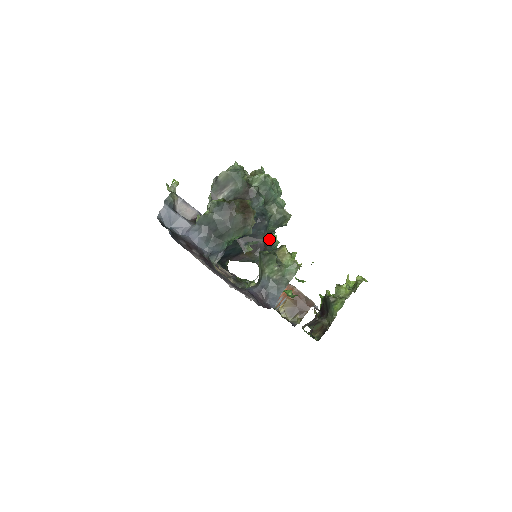
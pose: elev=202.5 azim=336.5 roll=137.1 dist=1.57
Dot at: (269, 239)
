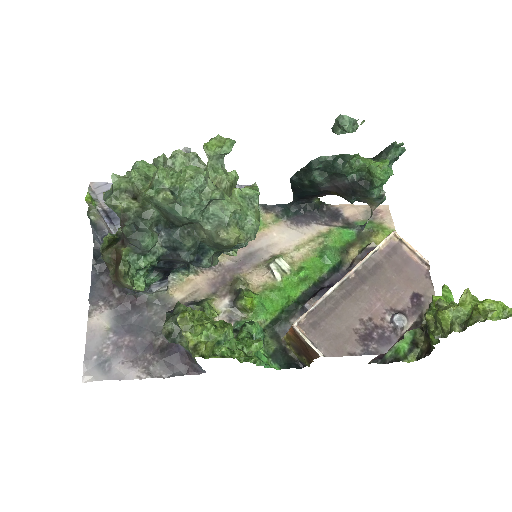
Dot at: (366, 171)
